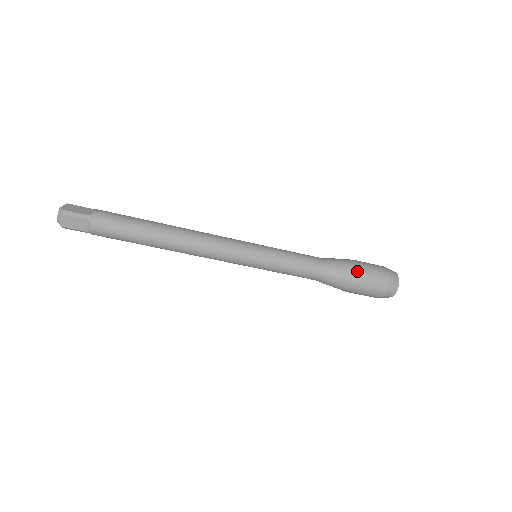
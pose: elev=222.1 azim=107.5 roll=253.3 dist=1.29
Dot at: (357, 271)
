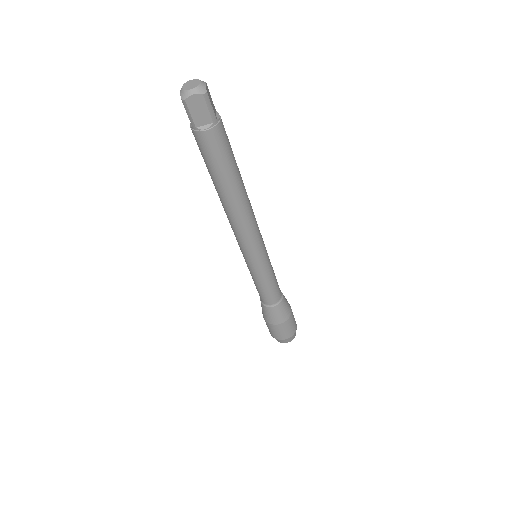
Dot at: (290, 317)
